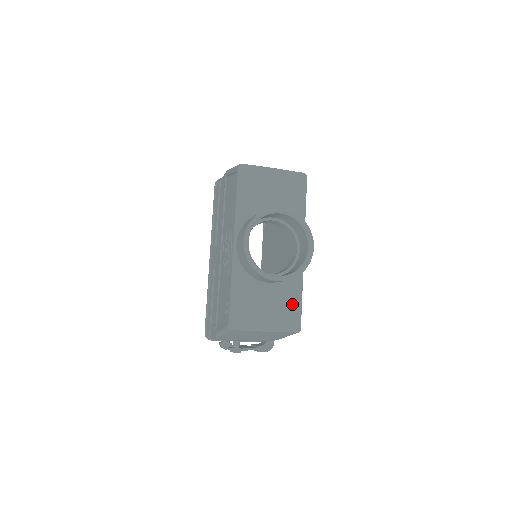
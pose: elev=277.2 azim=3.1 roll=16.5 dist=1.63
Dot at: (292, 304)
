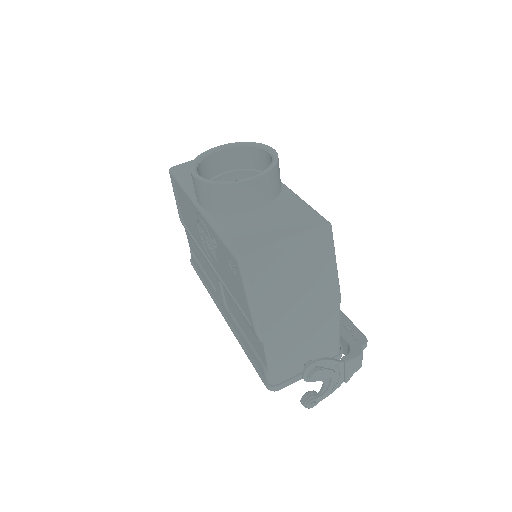
Dot at: (299, 211)
